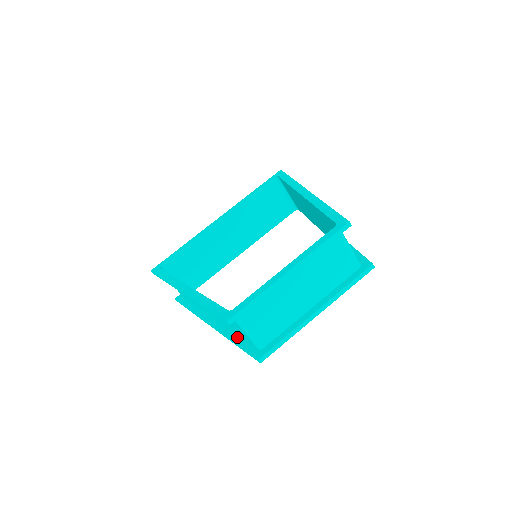
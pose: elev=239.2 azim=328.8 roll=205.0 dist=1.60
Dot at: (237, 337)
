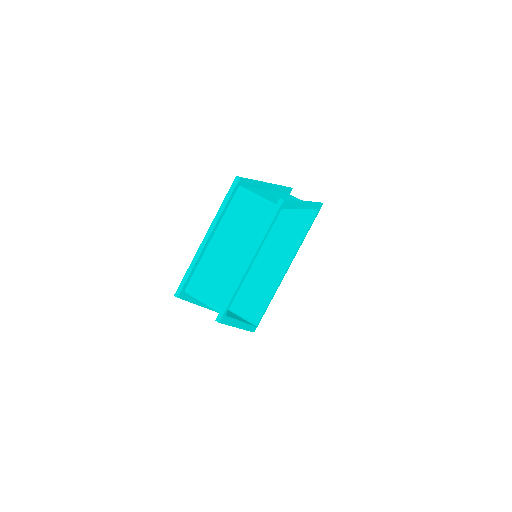
Dot at: occluded
